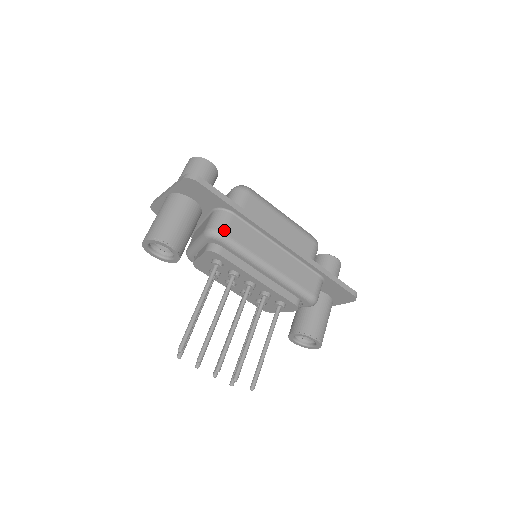
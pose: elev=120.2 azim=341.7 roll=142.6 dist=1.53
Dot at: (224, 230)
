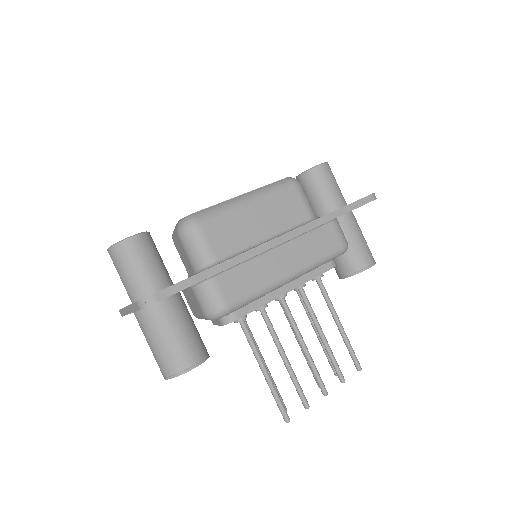
Dot at: (224, 304)
